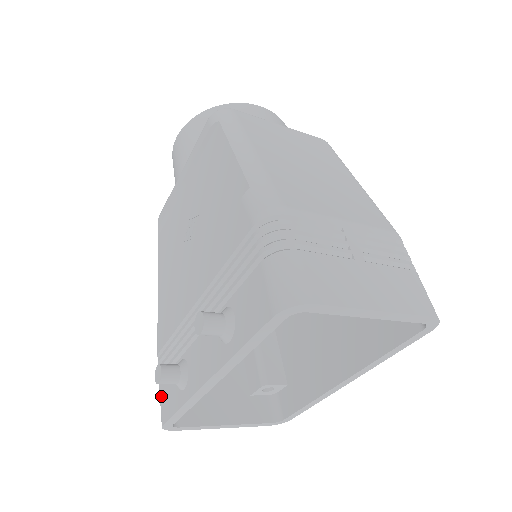
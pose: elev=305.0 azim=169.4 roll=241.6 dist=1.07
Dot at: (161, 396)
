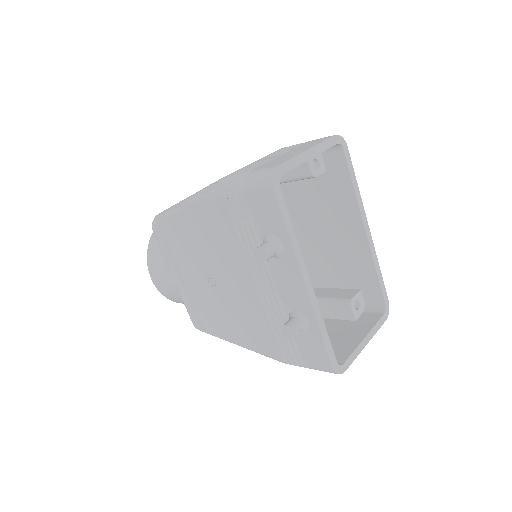
Dot at: (312, 363)
